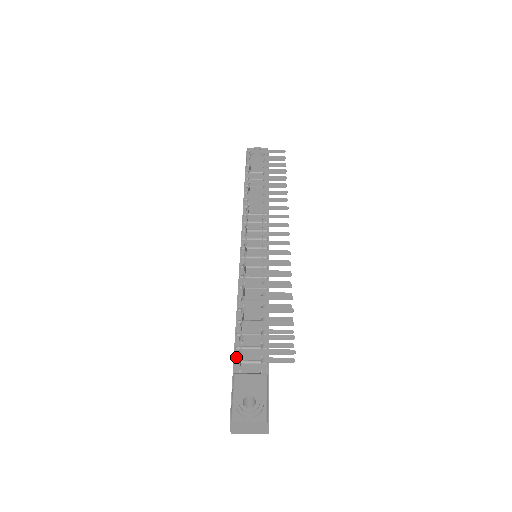
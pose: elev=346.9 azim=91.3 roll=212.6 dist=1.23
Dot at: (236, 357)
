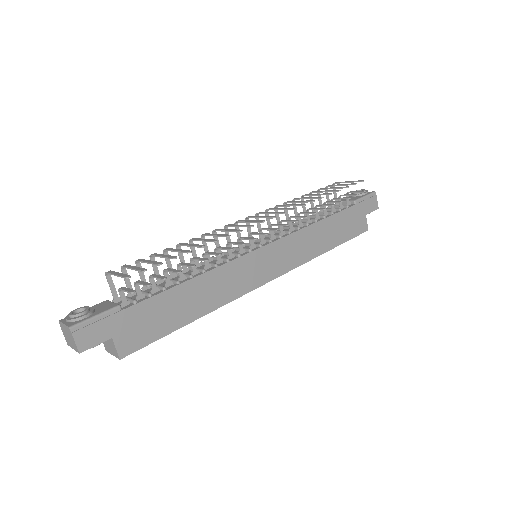
Dot at: (128, 296)
